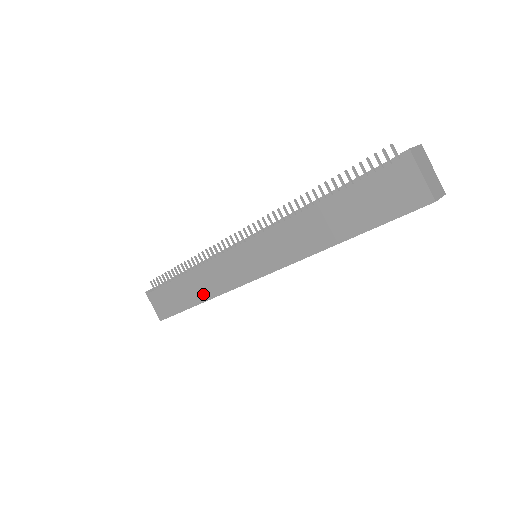
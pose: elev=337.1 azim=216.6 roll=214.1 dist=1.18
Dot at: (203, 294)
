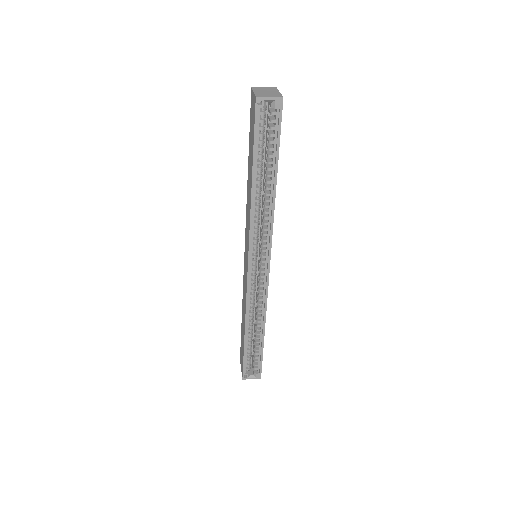
Dot at: (244, 319)
